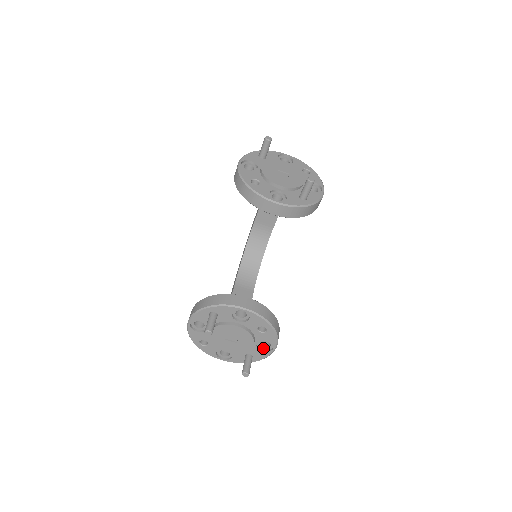
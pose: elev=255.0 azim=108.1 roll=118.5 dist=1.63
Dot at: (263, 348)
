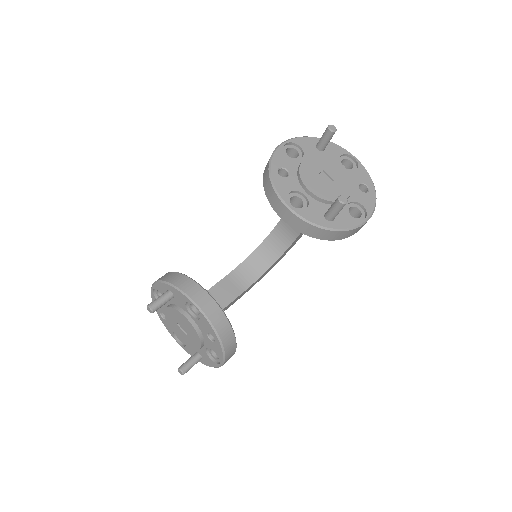
Dot at: (213, 356)
